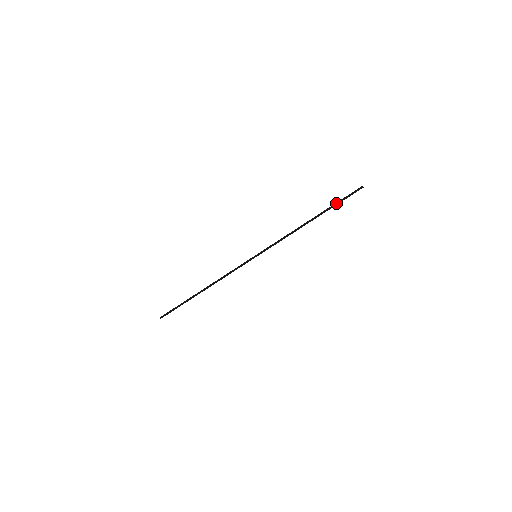
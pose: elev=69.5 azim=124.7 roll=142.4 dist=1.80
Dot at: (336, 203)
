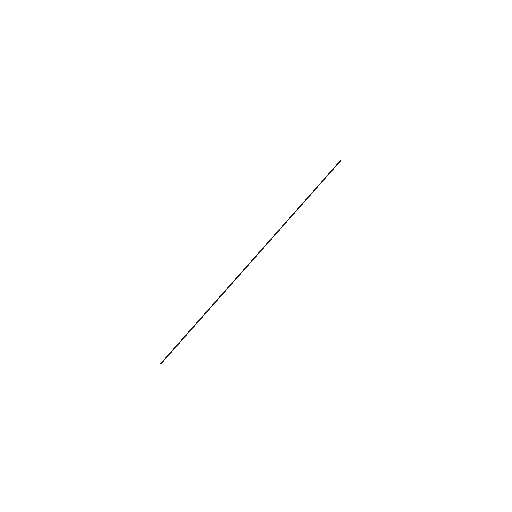
Dot at: (321, 182)
